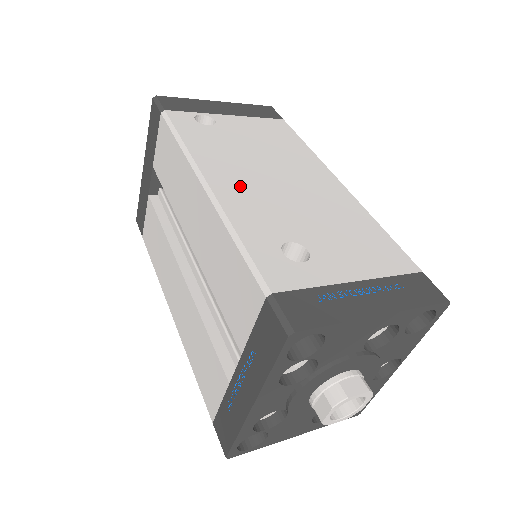
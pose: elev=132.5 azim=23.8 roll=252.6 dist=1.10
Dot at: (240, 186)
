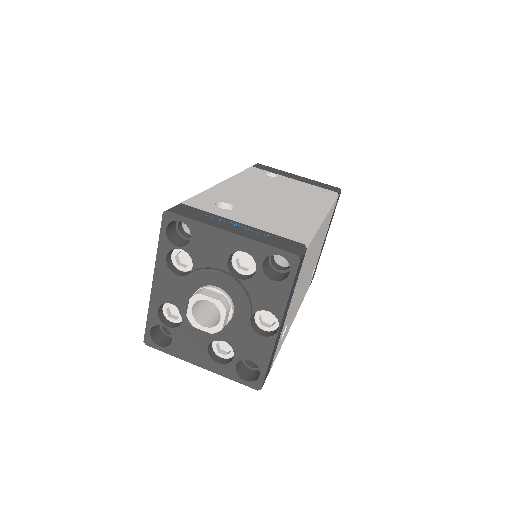
Dot at: (241, 188)
